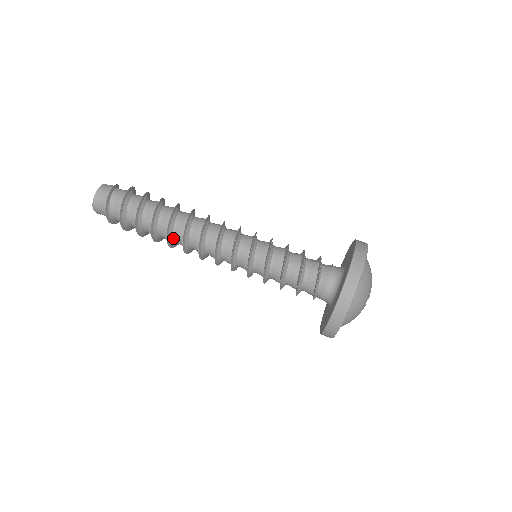
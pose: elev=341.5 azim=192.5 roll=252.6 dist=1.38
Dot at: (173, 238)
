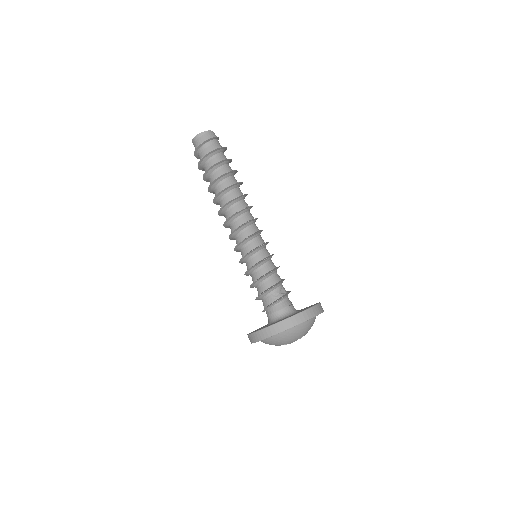
Dot at: (219, 202)
